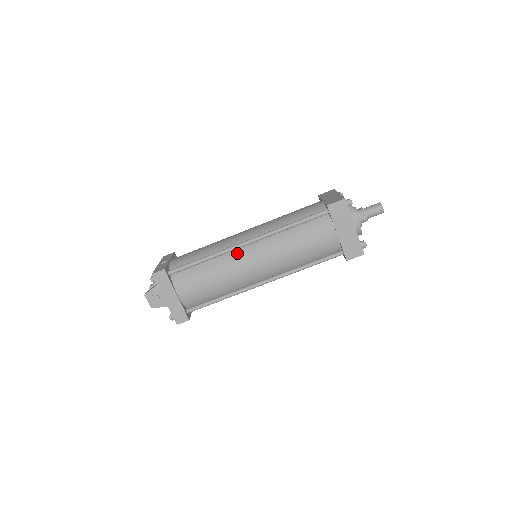
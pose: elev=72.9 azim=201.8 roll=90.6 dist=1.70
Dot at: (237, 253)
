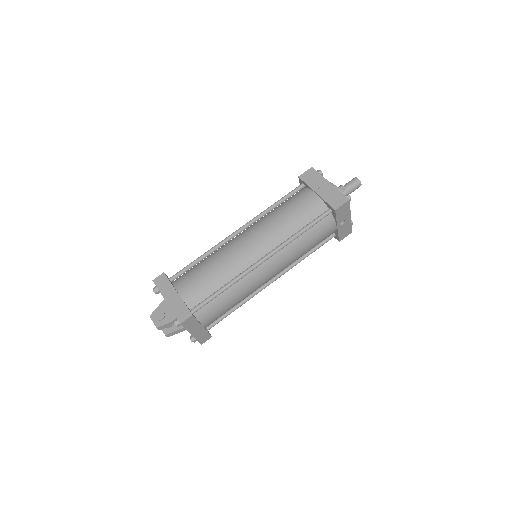
Dot at: (231, 242)
